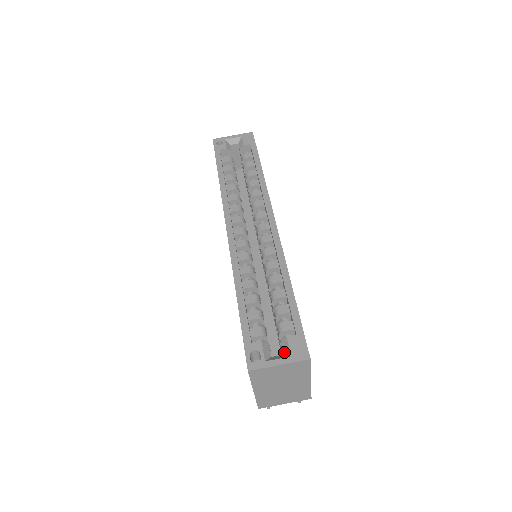
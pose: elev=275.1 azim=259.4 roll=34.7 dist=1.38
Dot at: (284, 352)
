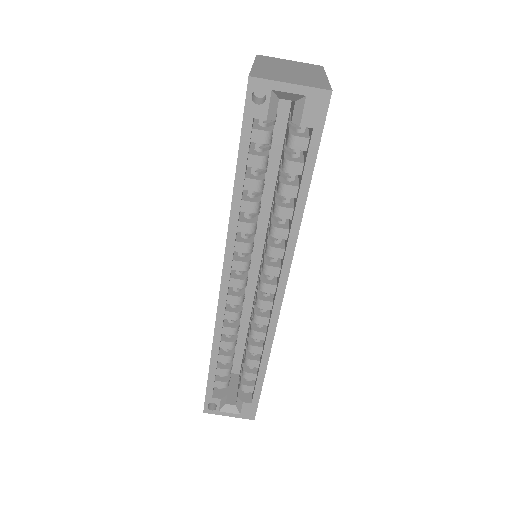
Dot at: (237, 406)
